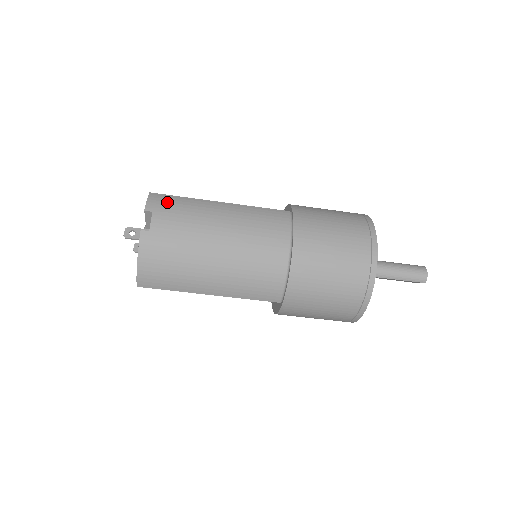
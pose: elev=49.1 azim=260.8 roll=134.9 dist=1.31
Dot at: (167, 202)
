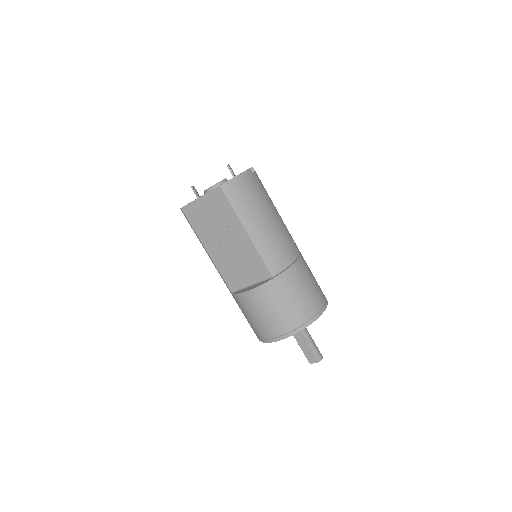
Dot at: occluded
